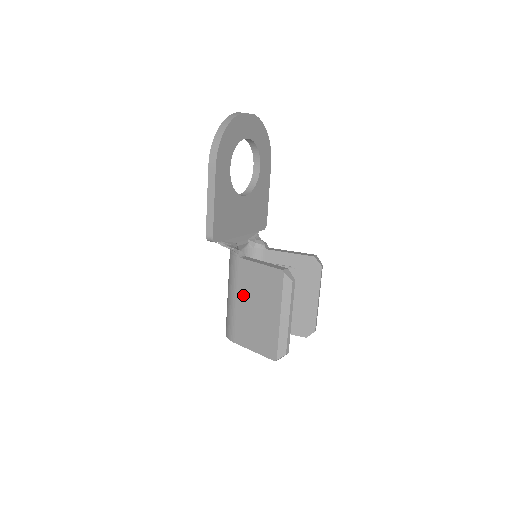
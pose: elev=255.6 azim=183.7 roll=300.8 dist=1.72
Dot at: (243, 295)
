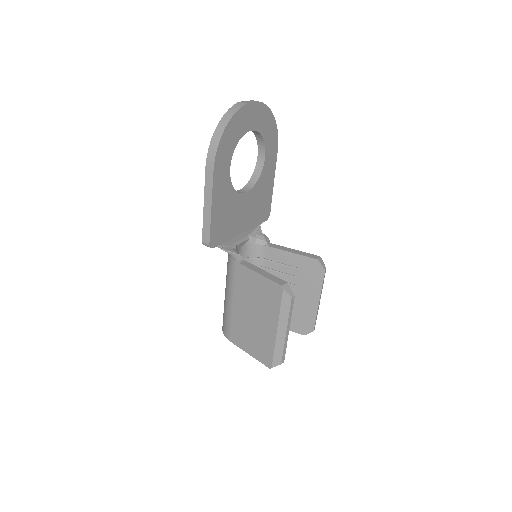
Dot at: (240, 300)
